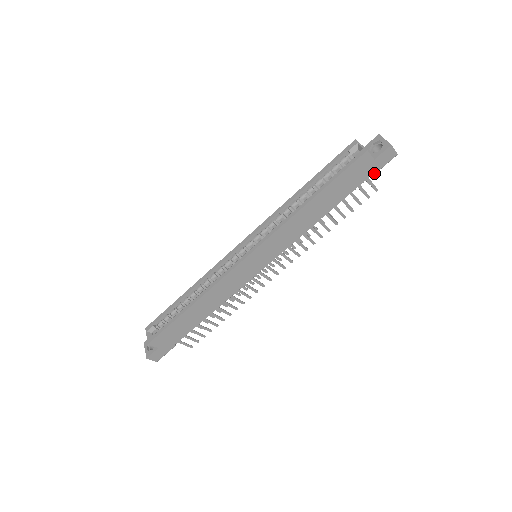
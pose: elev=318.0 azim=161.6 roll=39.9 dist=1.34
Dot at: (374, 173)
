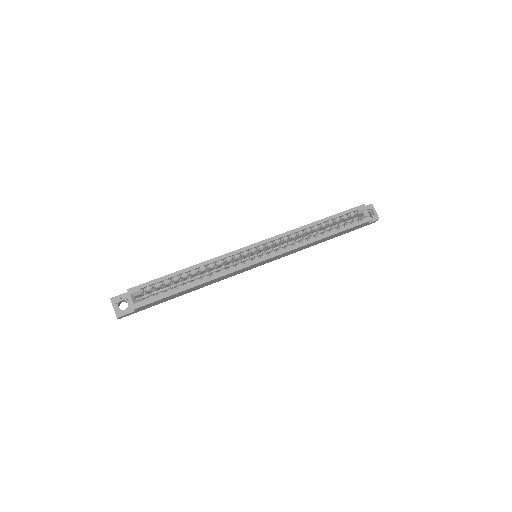
Dot at: occluded
